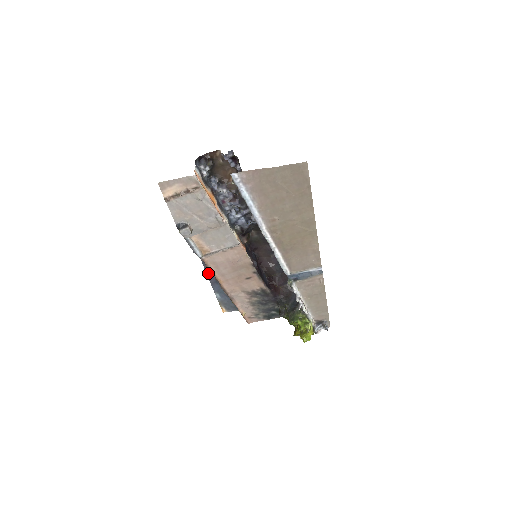
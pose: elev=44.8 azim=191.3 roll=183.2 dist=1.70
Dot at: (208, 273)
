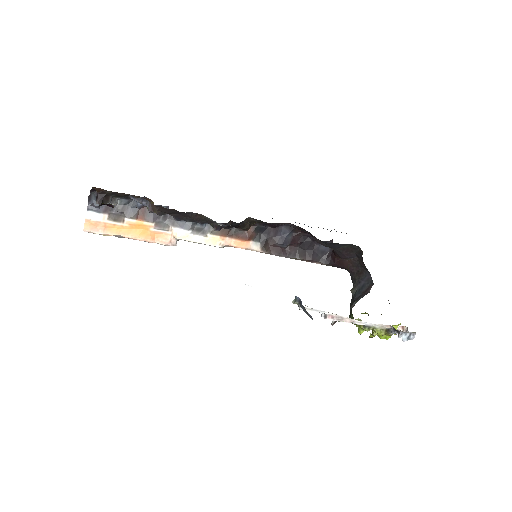
Dot at: occluded
